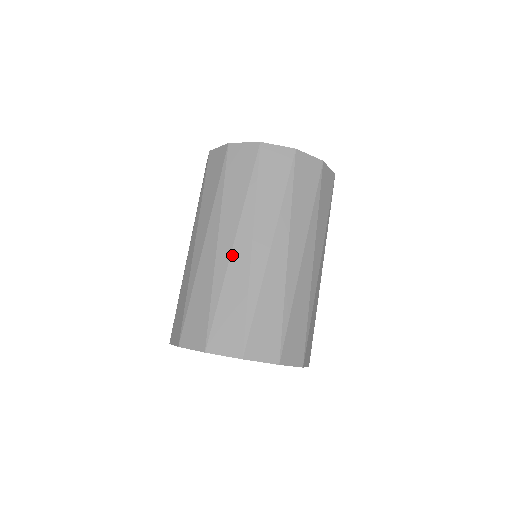
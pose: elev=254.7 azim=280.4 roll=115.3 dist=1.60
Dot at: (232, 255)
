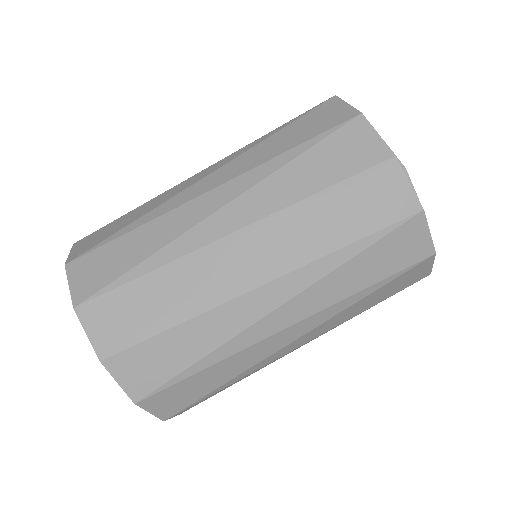
Dot at: (193, 201)
